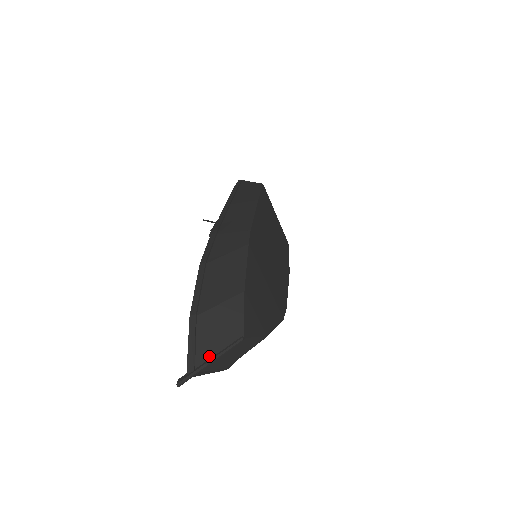
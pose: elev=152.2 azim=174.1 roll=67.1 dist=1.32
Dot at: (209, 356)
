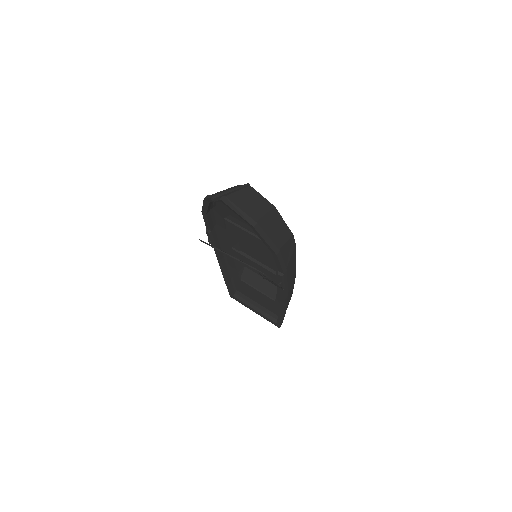
Dot at: occluded
